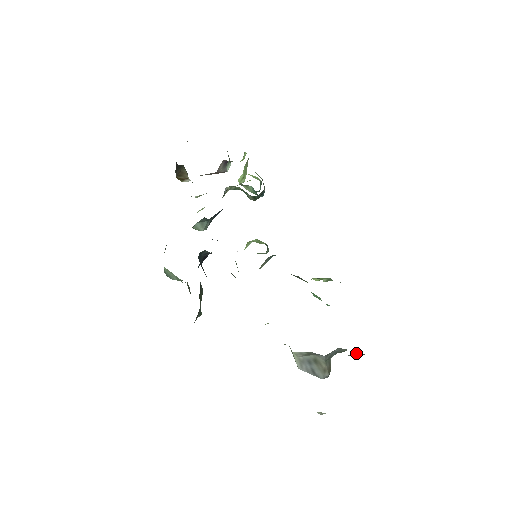
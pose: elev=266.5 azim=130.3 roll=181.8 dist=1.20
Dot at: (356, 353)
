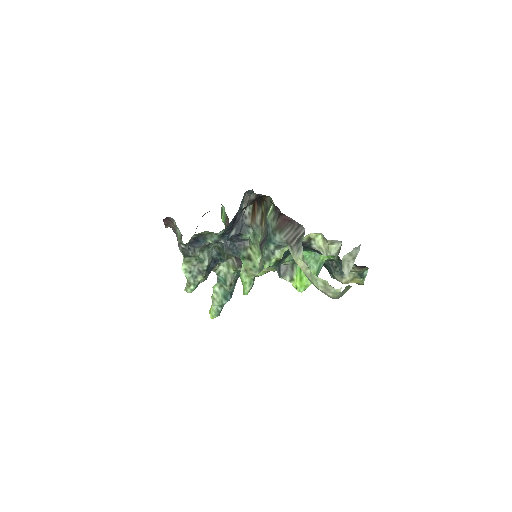
Dot at: occluded
